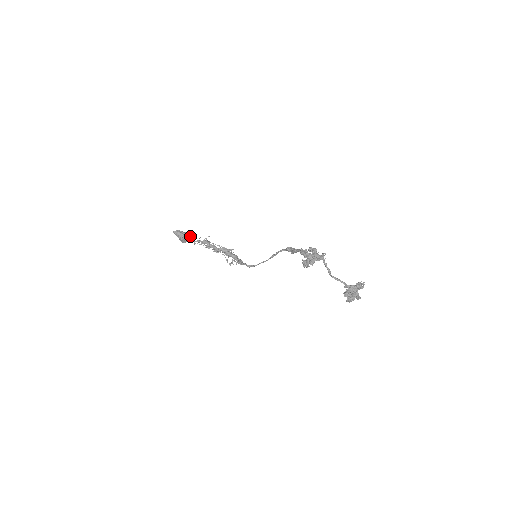
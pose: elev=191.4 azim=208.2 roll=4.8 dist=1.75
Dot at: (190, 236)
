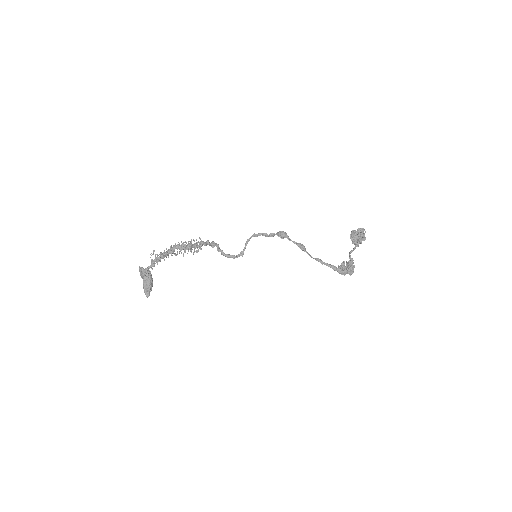
Dot at: (151, 276)
